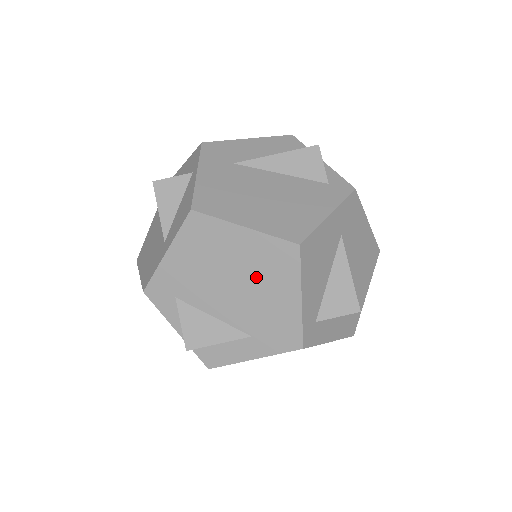
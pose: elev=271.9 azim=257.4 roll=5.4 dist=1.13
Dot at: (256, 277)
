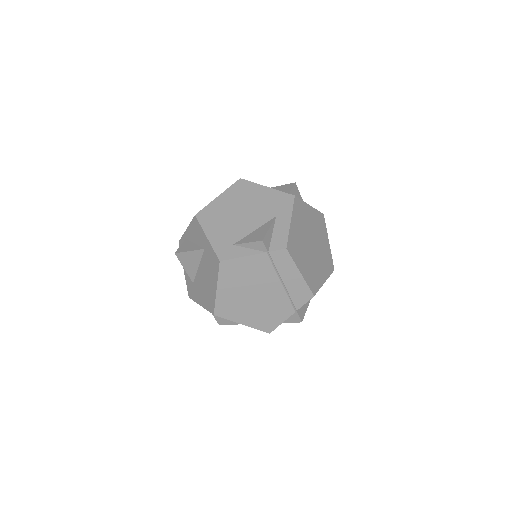
Dot at: (245, 201)
